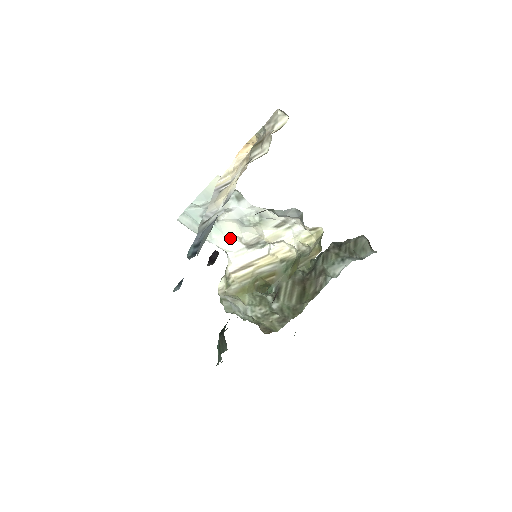
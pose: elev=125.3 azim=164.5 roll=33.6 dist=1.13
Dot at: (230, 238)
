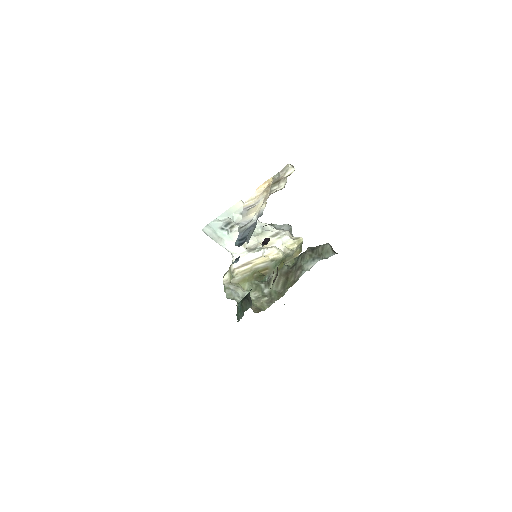
Dot at: occluded
